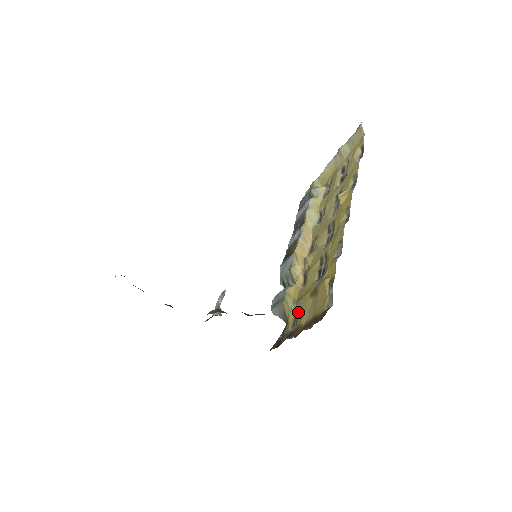
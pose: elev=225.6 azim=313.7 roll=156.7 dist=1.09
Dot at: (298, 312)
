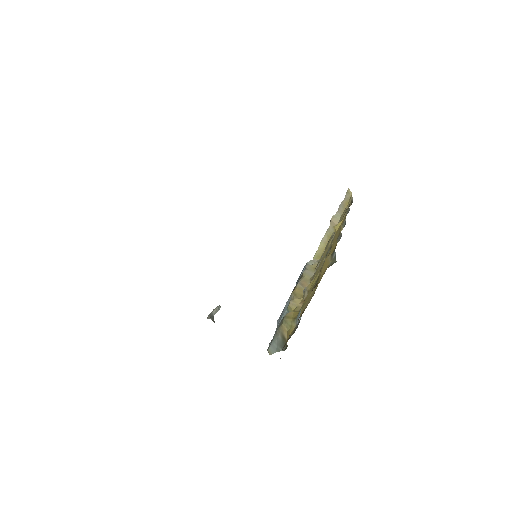
Dot at: (299, 320)
